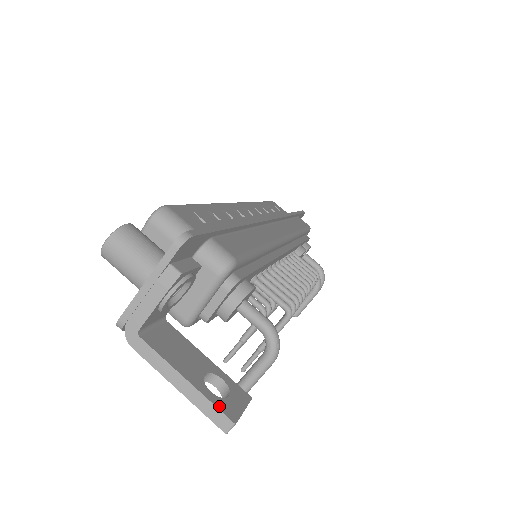
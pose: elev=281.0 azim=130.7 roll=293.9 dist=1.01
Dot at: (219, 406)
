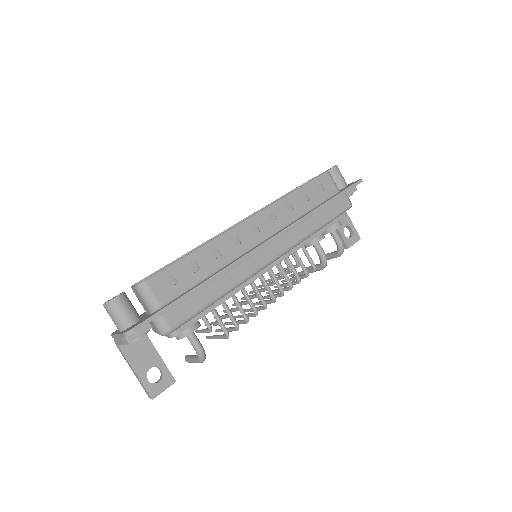
Dot at: (148, 389)
